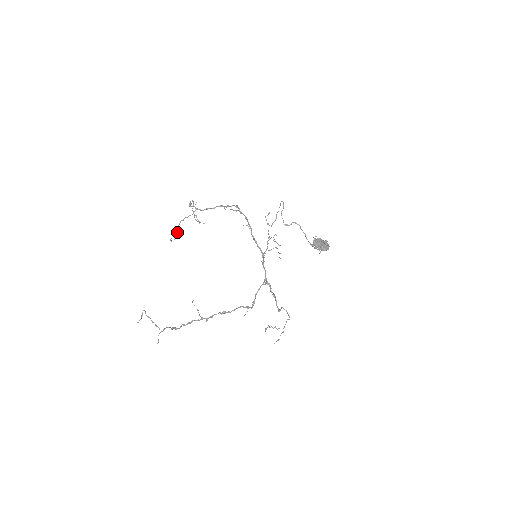
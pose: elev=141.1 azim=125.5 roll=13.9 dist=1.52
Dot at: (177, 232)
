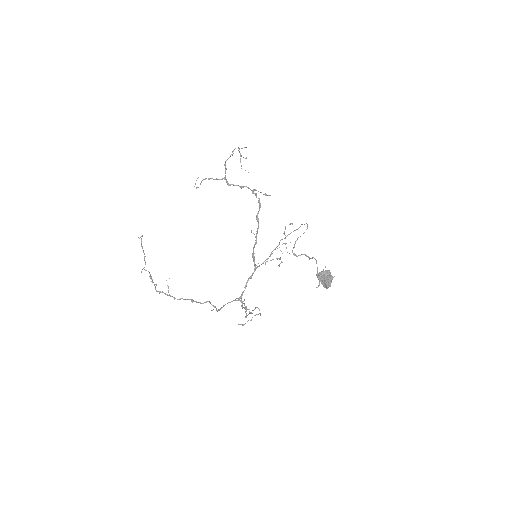
Dot at: occluded
